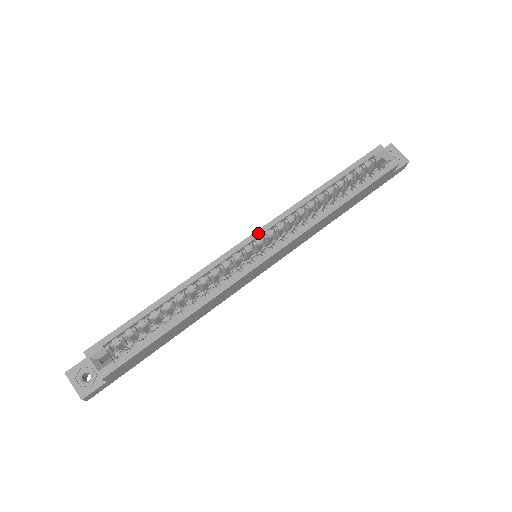
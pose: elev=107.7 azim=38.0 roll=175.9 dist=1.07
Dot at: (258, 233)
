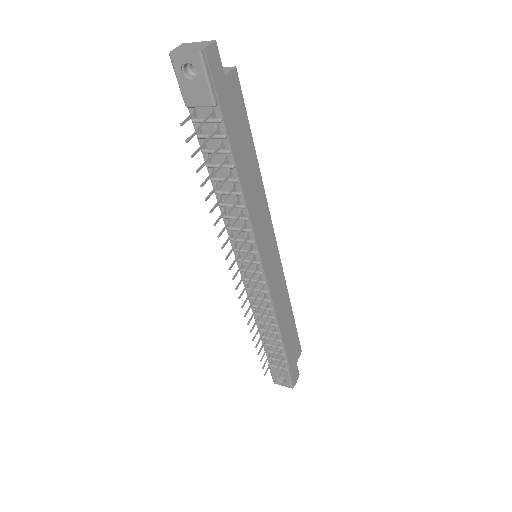
Dot at: occluded
